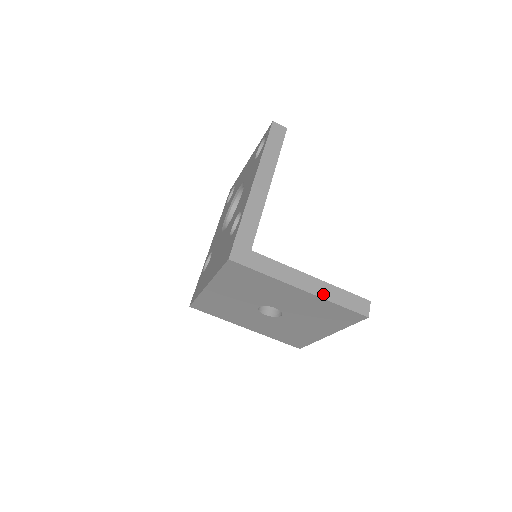
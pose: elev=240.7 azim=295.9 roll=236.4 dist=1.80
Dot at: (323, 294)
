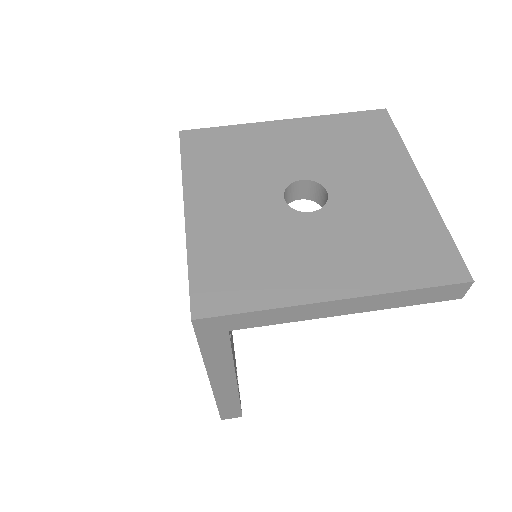
Dot at: occluded
